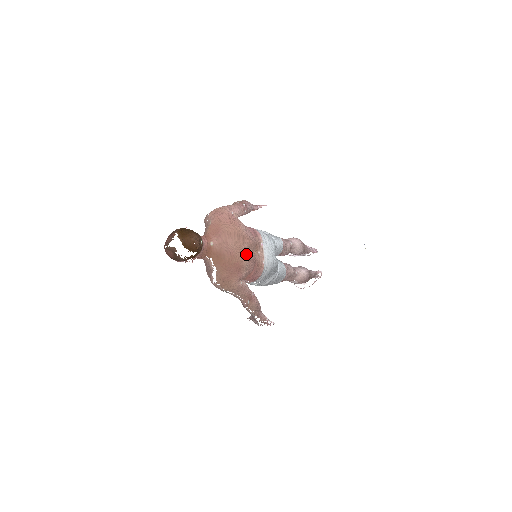
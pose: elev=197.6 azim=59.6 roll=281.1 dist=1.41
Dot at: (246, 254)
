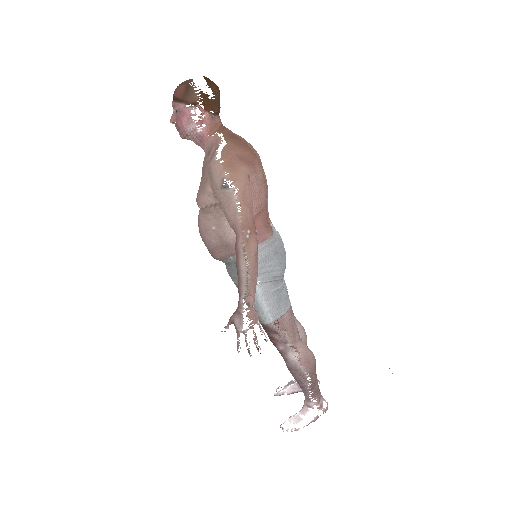
Dot at: (262, 171)
